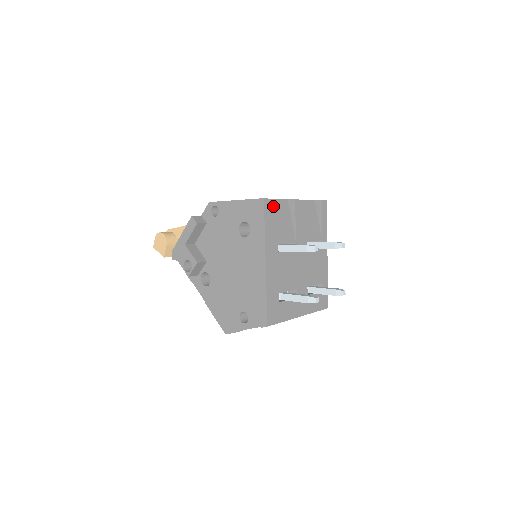
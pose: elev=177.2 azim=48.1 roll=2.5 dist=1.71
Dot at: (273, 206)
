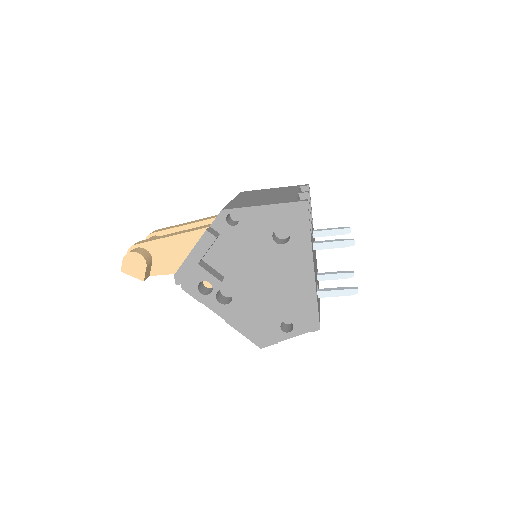
Dot at: occluded
